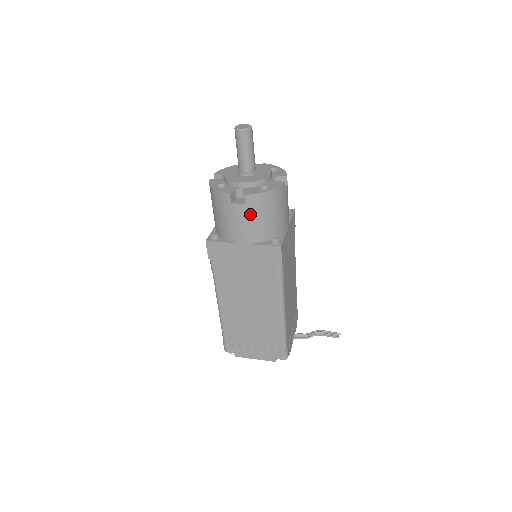
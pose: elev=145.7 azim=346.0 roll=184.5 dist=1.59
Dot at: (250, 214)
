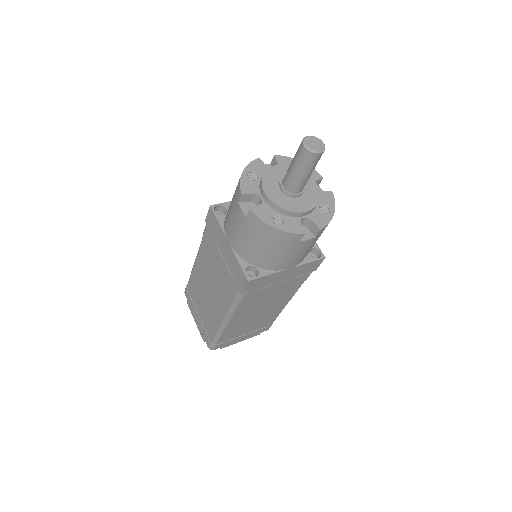
Dot at: (312, 243)
